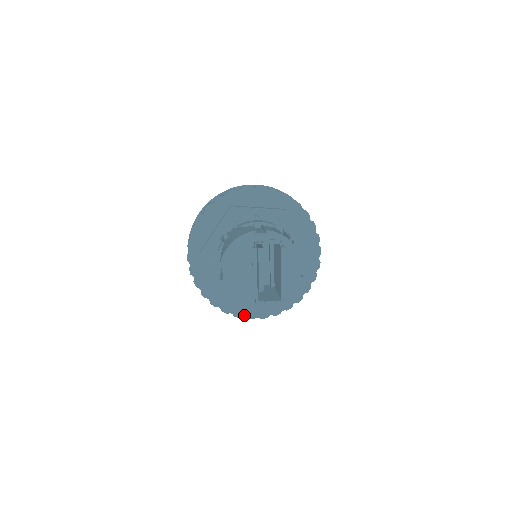
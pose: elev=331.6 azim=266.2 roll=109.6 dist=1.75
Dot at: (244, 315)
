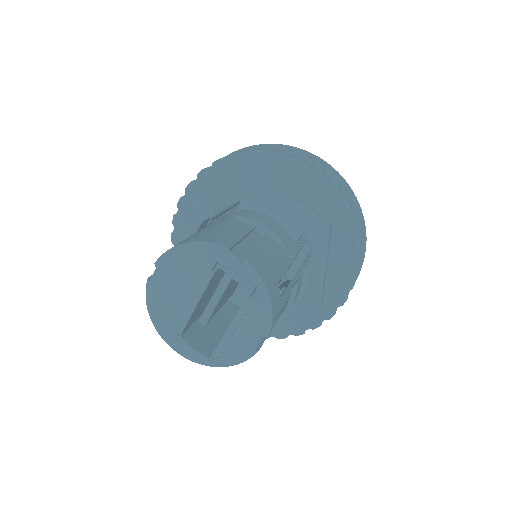
Dot at: occluded
